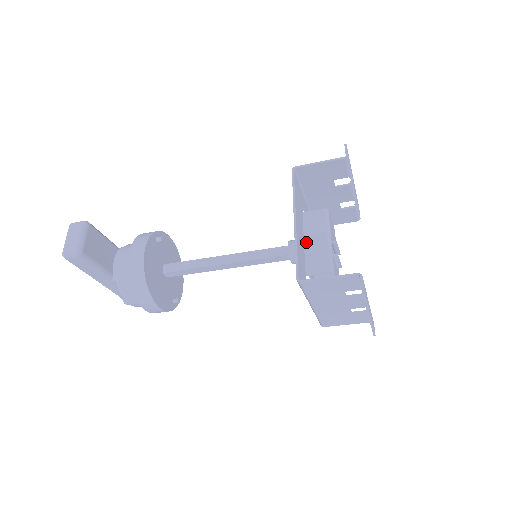
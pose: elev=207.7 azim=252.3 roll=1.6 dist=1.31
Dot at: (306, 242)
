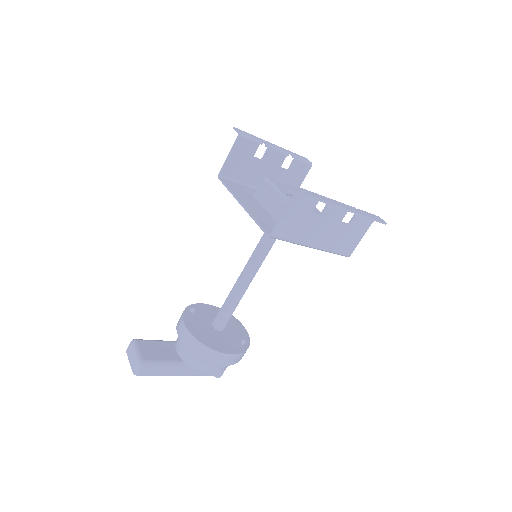
Dot at: (269, 211)
